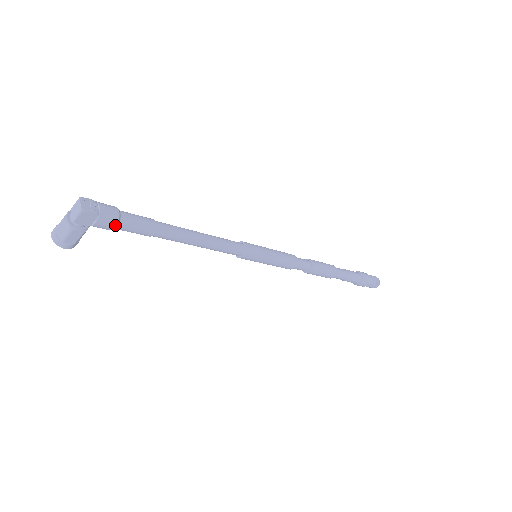
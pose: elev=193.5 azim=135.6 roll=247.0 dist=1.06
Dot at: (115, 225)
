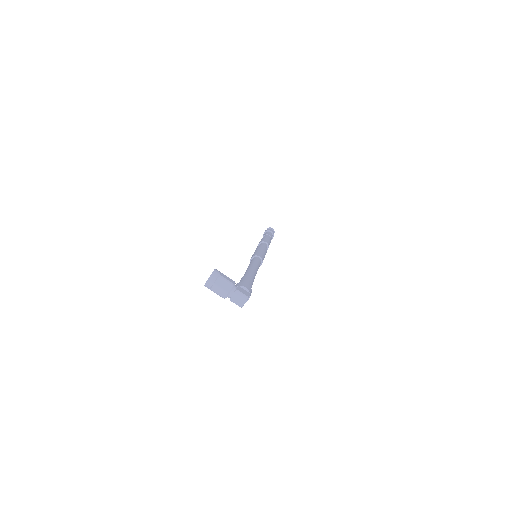
Dot at: occluded
